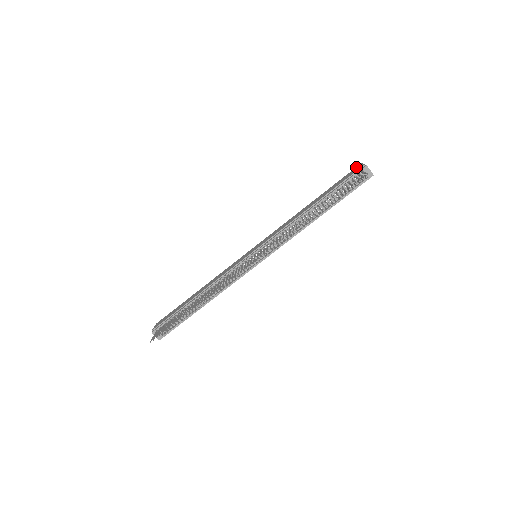
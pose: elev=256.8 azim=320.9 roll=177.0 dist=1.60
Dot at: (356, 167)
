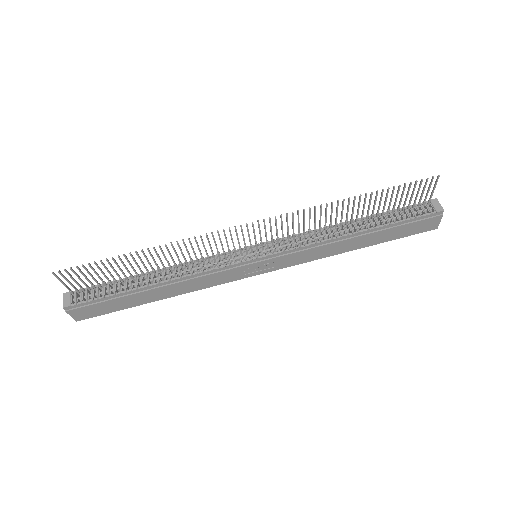
Dot at: occluded
